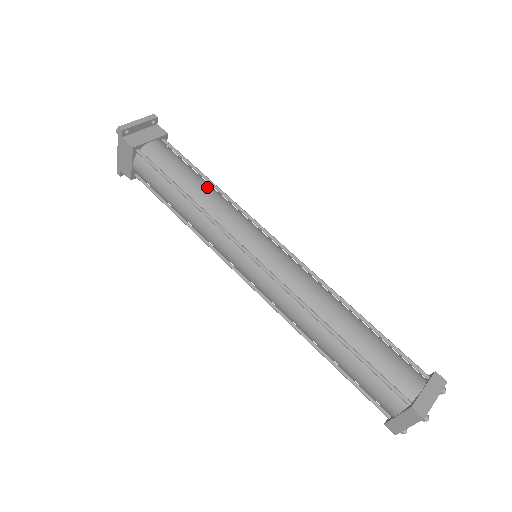
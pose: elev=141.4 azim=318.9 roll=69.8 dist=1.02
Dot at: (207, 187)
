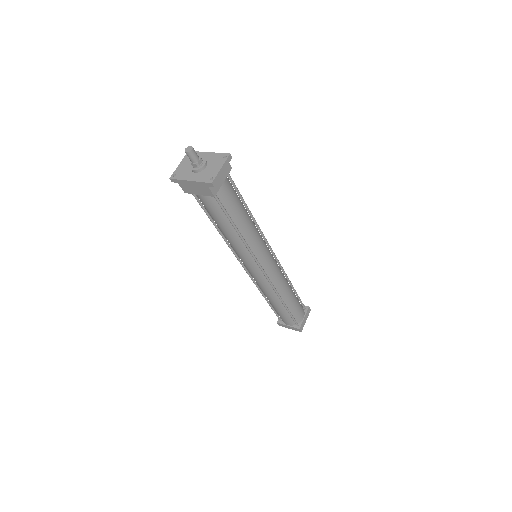
Dot at: (249, 220)
